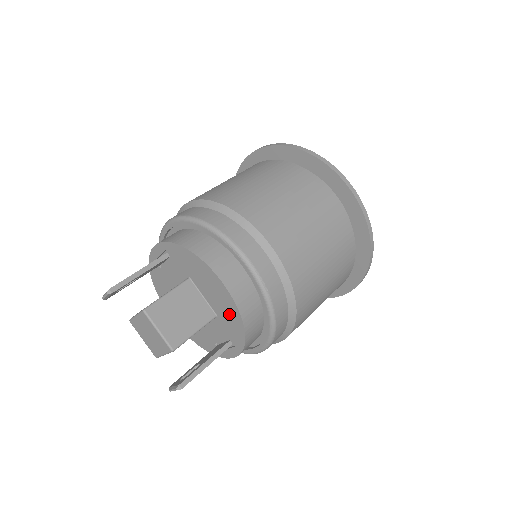
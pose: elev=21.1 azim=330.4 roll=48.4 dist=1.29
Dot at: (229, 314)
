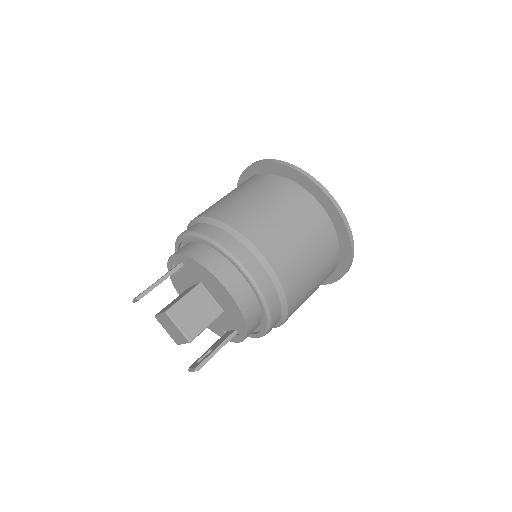
Dot at: (233, 312)
